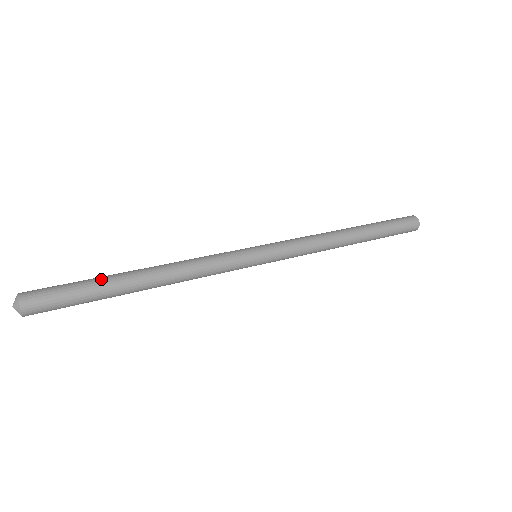
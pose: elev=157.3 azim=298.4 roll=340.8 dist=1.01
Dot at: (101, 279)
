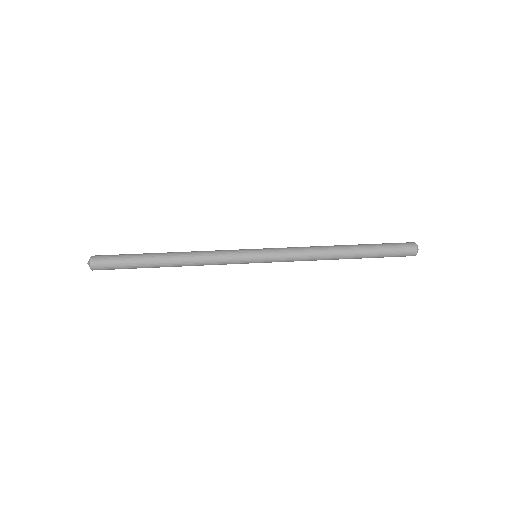
Dot at: (140, 260)
